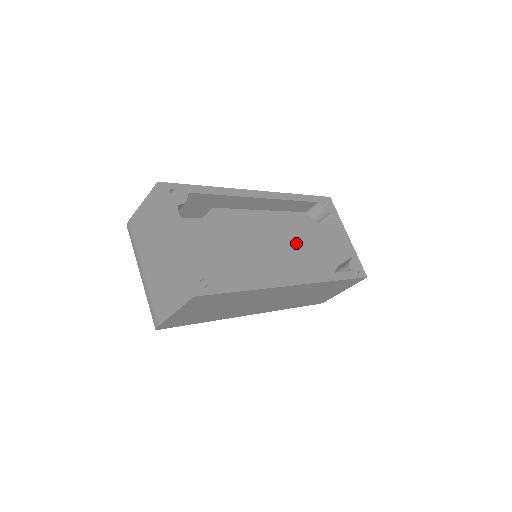
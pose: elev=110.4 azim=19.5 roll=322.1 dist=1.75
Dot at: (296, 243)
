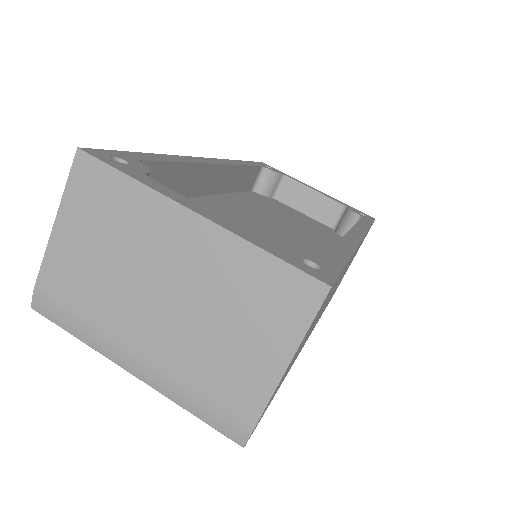
Dot at: (283, 218)
